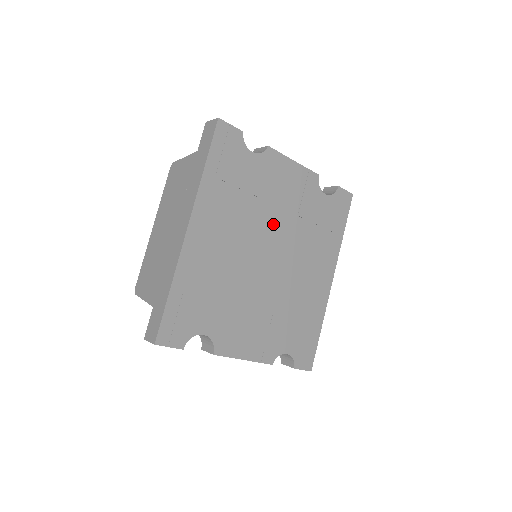
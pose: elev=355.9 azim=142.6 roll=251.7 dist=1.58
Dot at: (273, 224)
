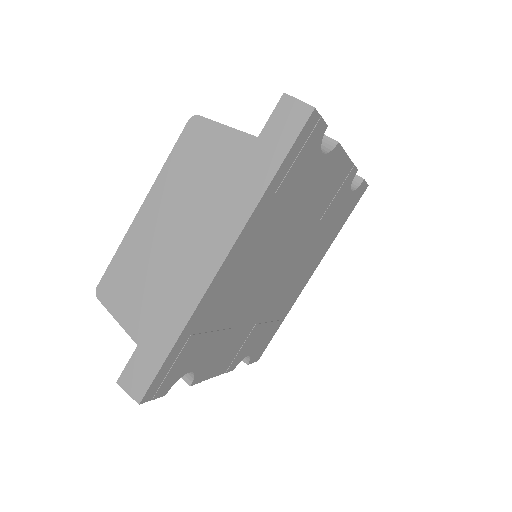
Dot at: (297, 235)
